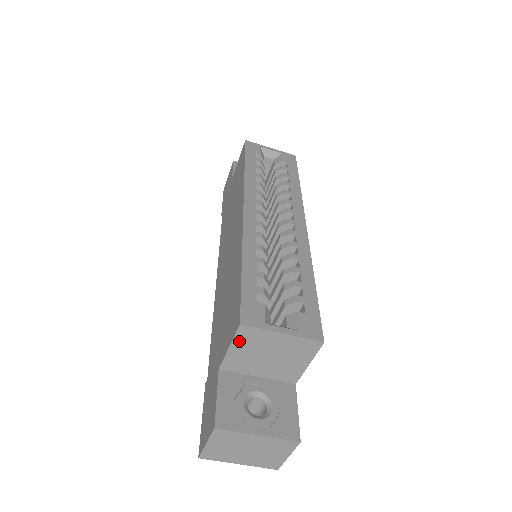
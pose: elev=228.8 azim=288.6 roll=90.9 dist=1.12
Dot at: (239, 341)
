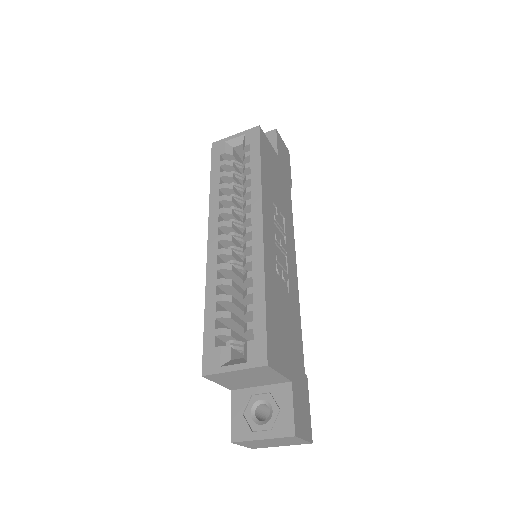
Dot at: (217, 380)
